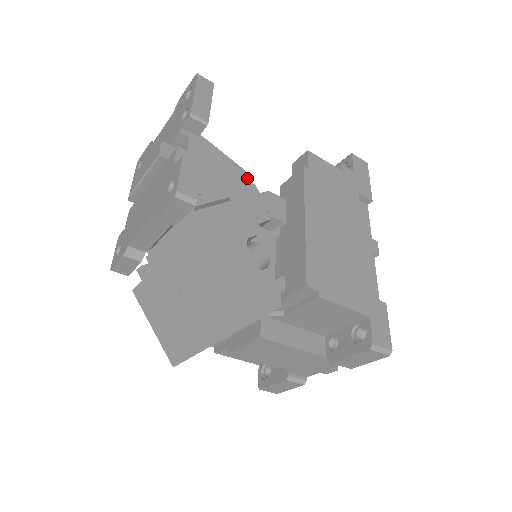
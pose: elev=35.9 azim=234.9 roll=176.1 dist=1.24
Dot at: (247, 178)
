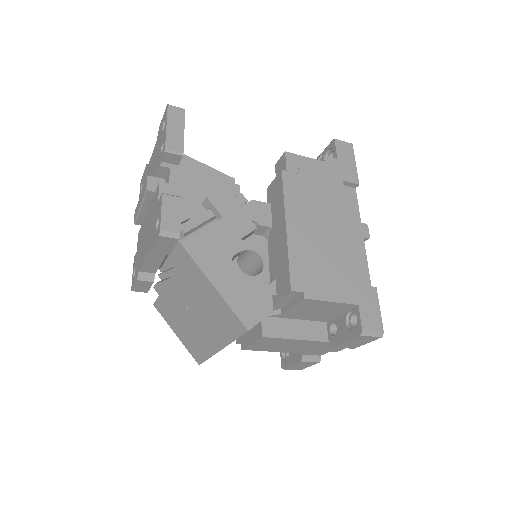
Dot at: (233, 188)
